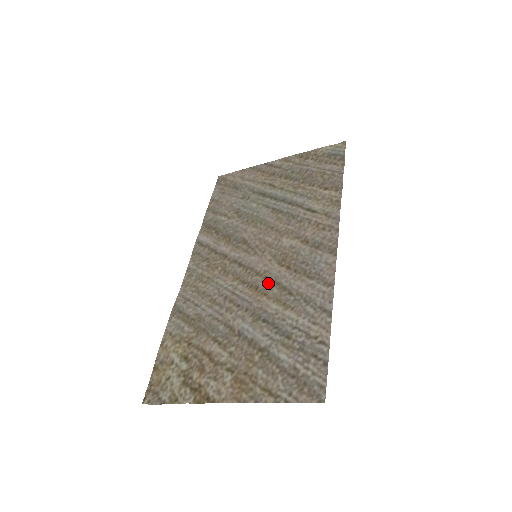
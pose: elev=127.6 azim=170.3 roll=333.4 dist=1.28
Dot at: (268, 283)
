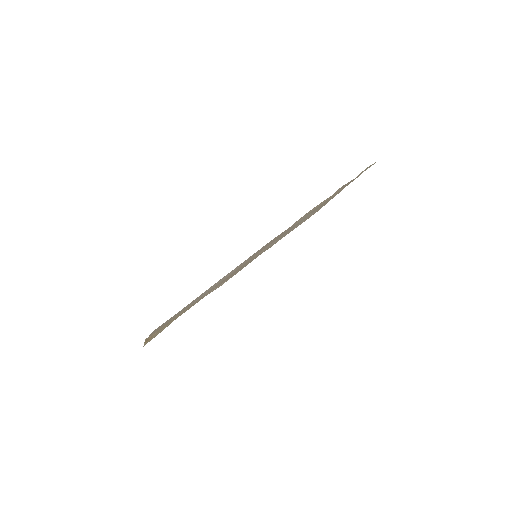
Dot at: occluded
